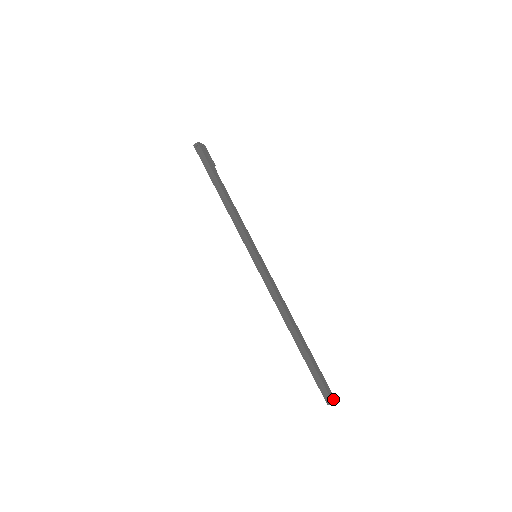
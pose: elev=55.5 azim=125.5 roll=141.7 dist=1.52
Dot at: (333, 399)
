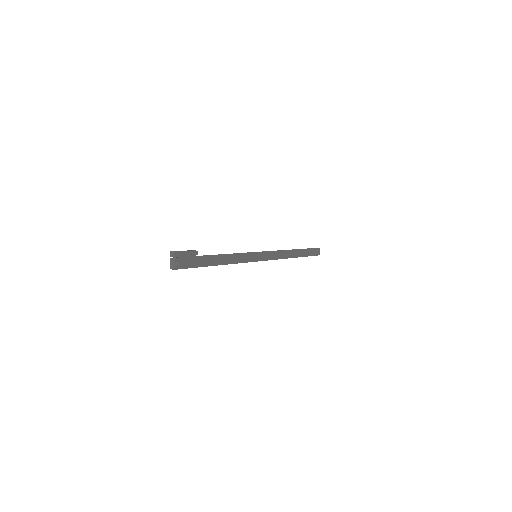
Dot at: (318, 250)
